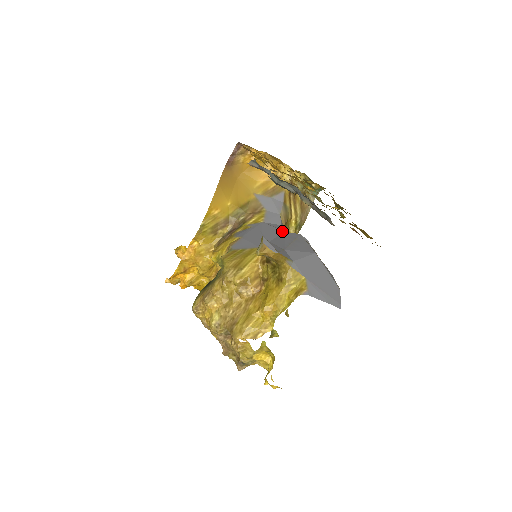
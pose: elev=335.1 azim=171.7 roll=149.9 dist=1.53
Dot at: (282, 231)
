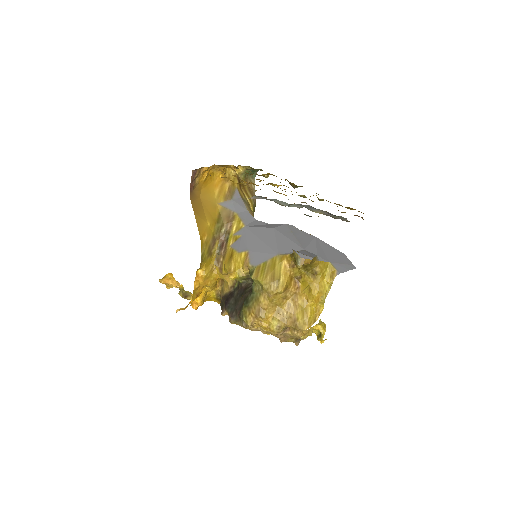
Dot at: (272, 229)
